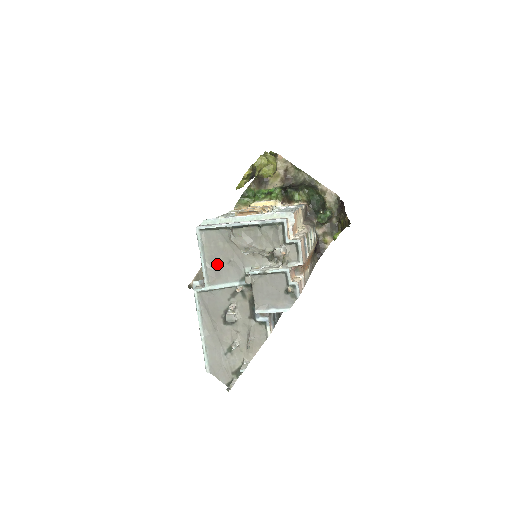
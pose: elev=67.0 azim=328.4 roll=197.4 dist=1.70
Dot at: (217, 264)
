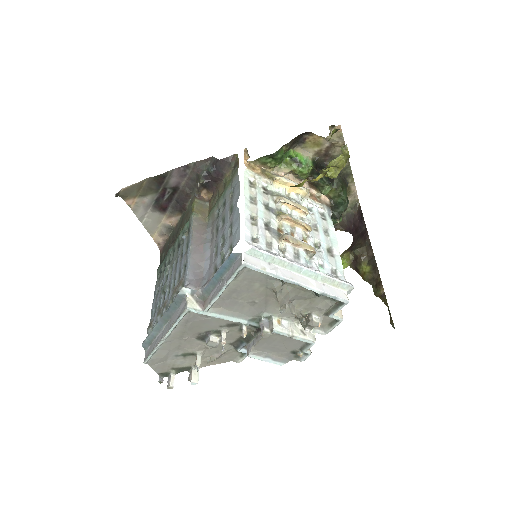
Dot at: (235, 297)
